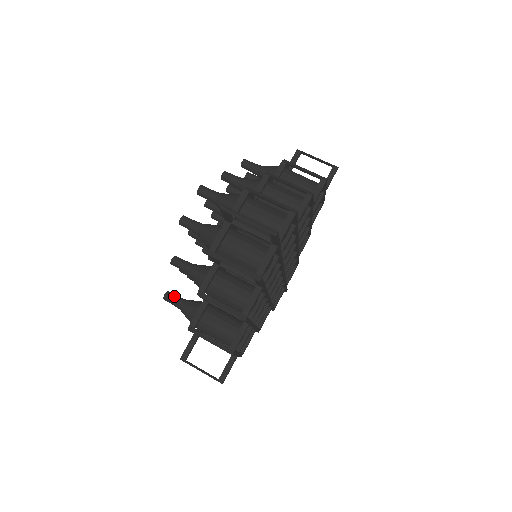
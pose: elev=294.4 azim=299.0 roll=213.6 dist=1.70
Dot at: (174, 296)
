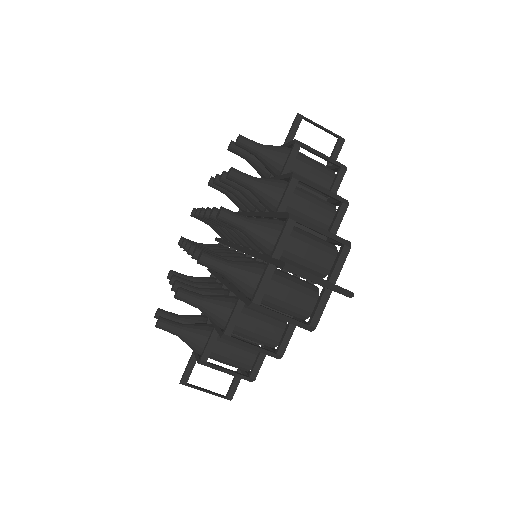
Dot at: occluded
